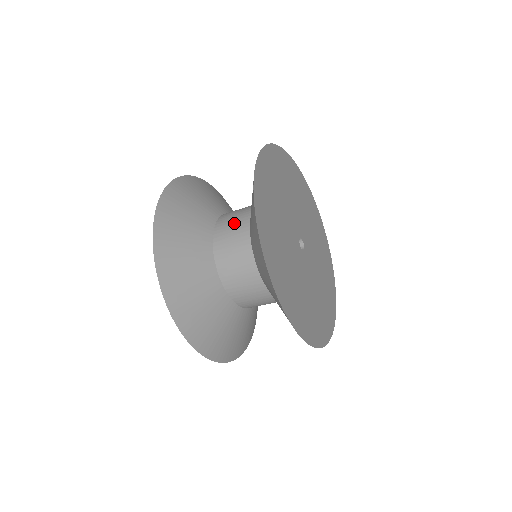
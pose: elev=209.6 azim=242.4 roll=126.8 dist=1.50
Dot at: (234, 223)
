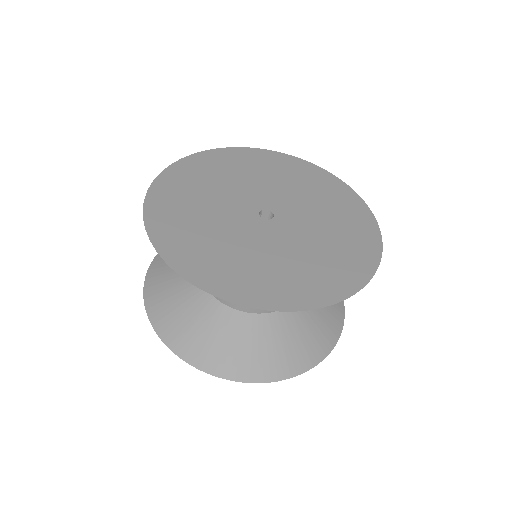
Dot at: occluded
